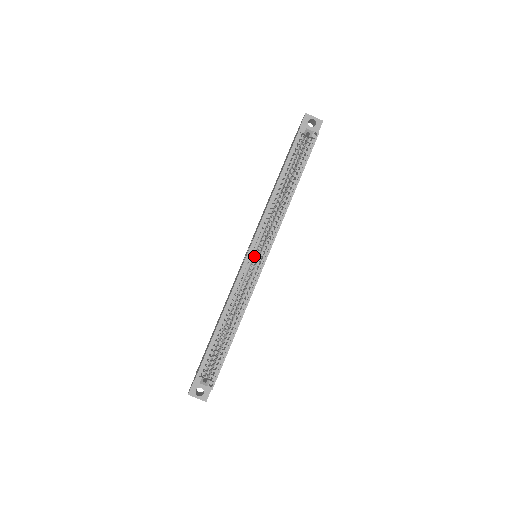
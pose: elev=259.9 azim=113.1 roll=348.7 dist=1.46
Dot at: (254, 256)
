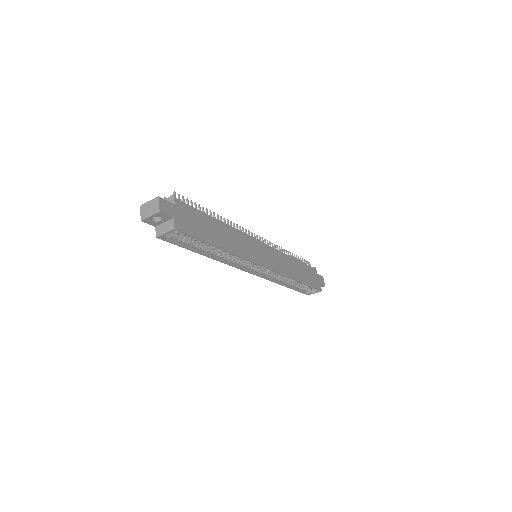
Dot at: occluded
